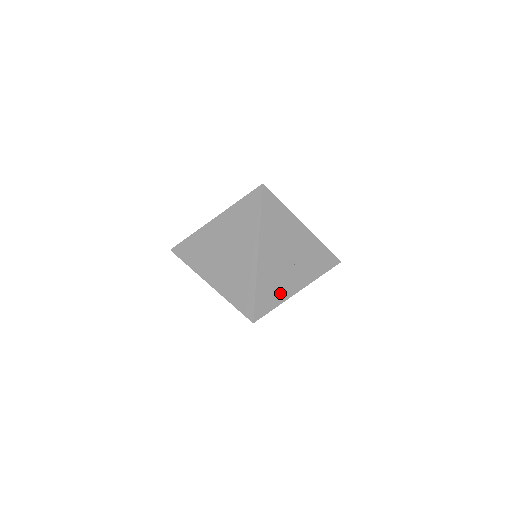
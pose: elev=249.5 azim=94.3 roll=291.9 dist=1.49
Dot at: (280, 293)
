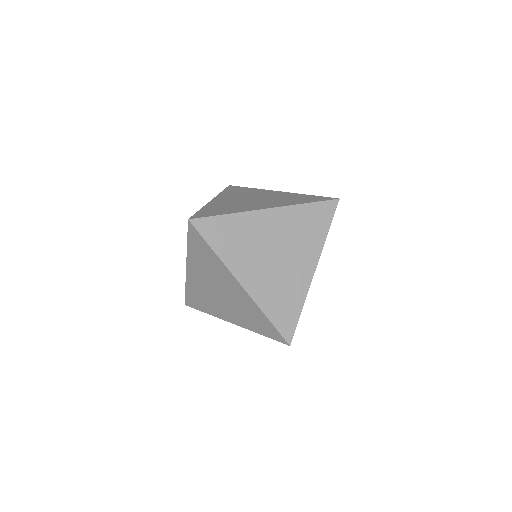
Dot at: occluded
